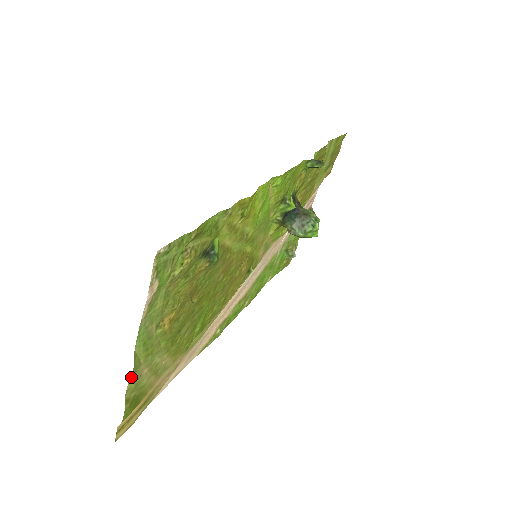
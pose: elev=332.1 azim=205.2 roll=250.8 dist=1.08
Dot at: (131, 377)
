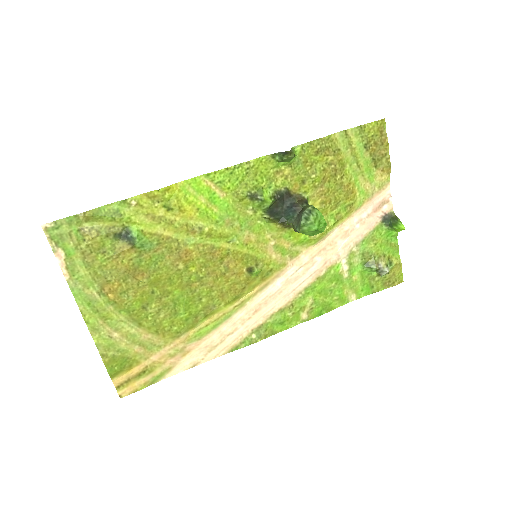
Dot at: (93, 332)
